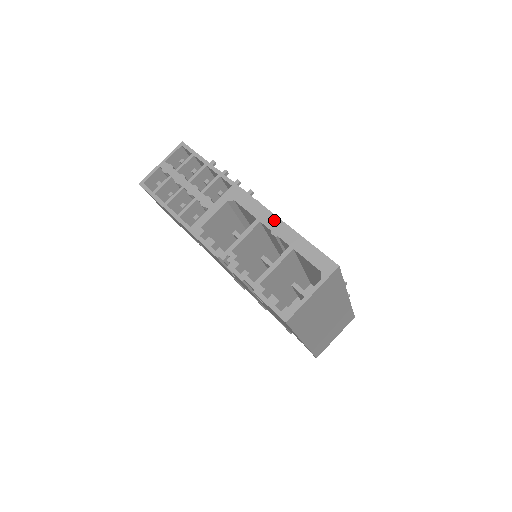
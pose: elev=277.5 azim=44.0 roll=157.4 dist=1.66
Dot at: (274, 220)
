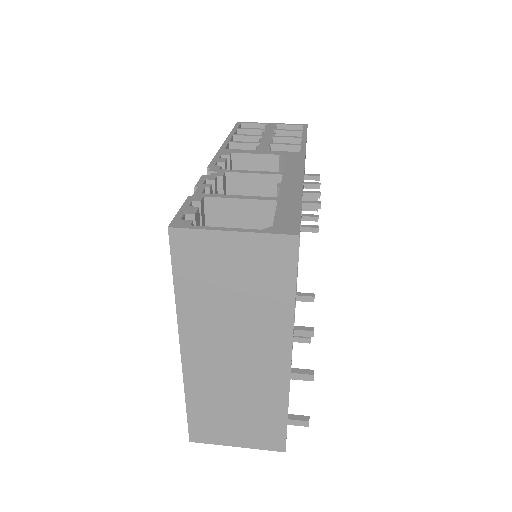
Dot at: (297, 180)
